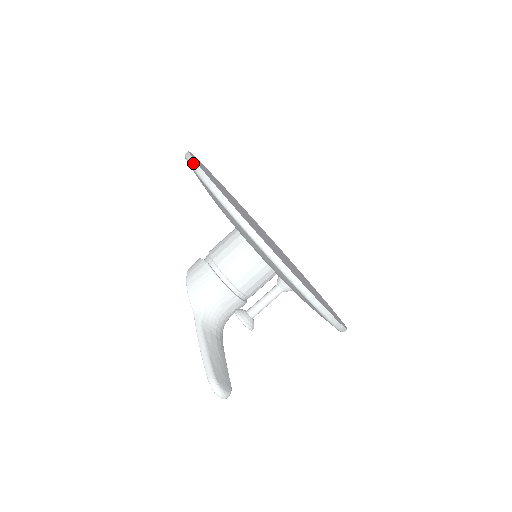
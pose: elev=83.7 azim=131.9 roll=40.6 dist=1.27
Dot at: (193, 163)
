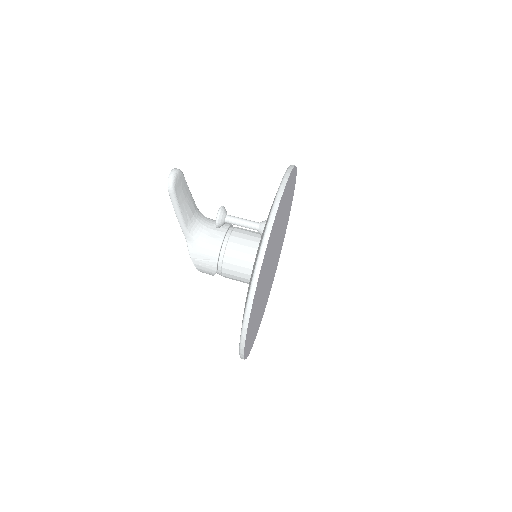
Dot at: occluded
